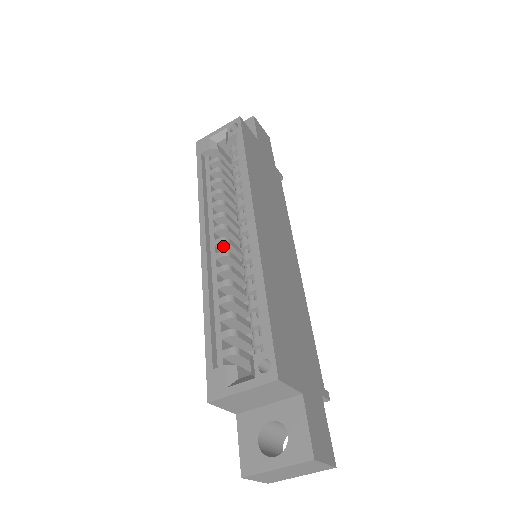
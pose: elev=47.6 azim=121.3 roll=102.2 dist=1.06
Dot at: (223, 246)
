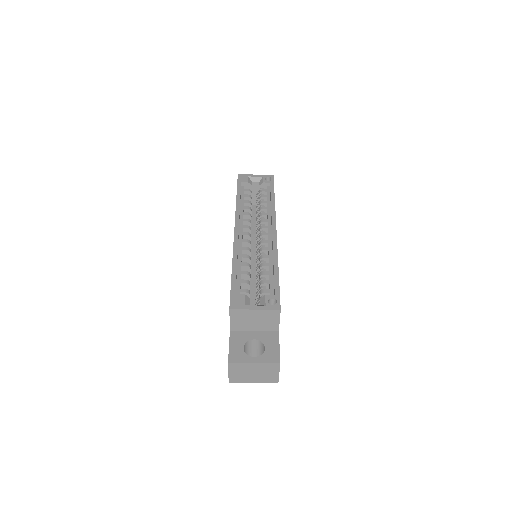
Dot at: (246, 238)
